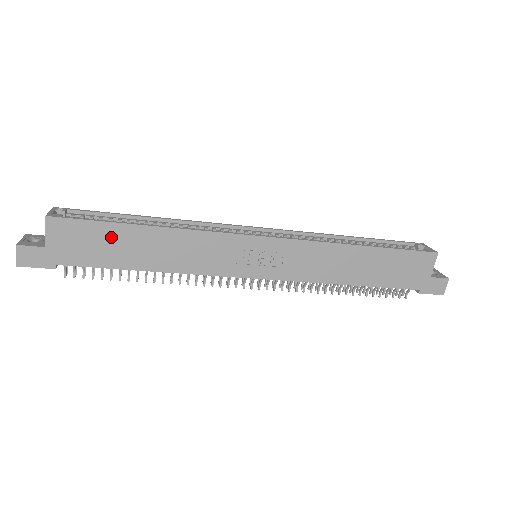
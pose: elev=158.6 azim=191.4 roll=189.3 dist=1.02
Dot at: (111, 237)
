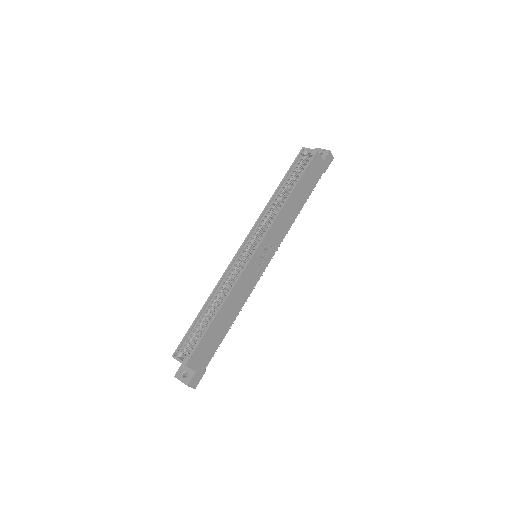
Dot at: (211, 335)
